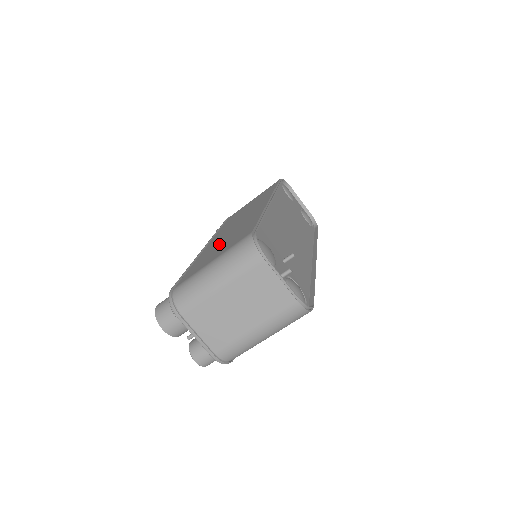
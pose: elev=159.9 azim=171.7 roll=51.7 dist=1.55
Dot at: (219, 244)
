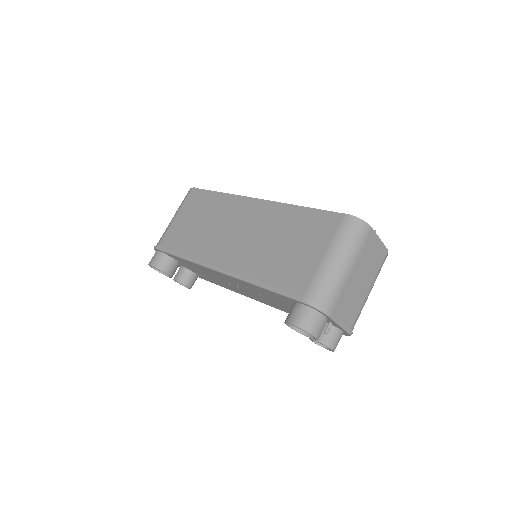
Dot at: (273, 250)
